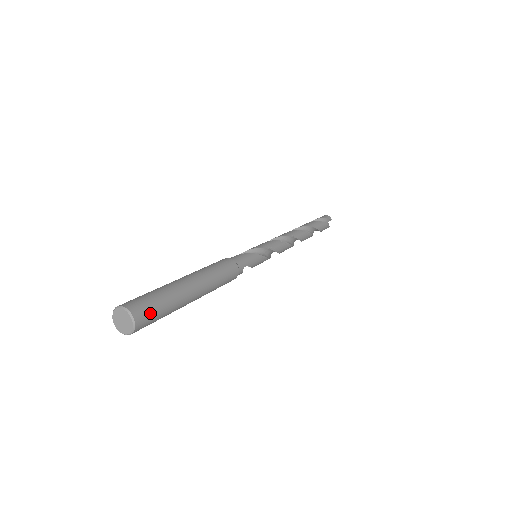
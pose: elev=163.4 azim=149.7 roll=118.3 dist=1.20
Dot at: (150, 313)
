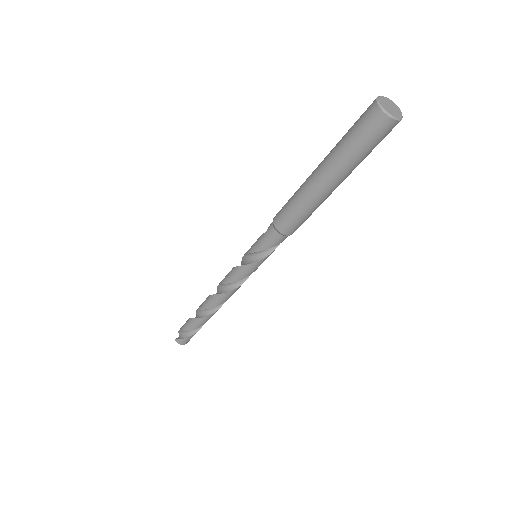
Dot at: occluded
